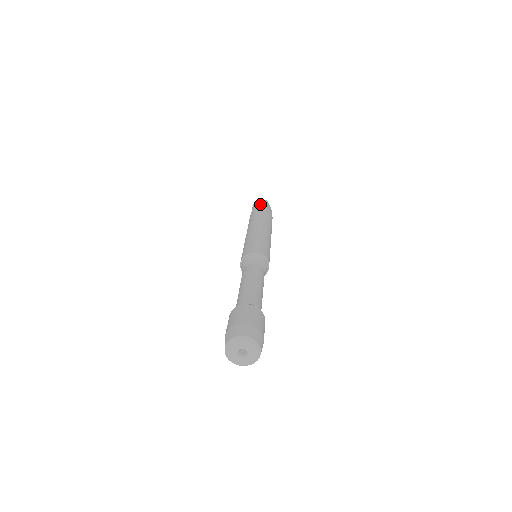
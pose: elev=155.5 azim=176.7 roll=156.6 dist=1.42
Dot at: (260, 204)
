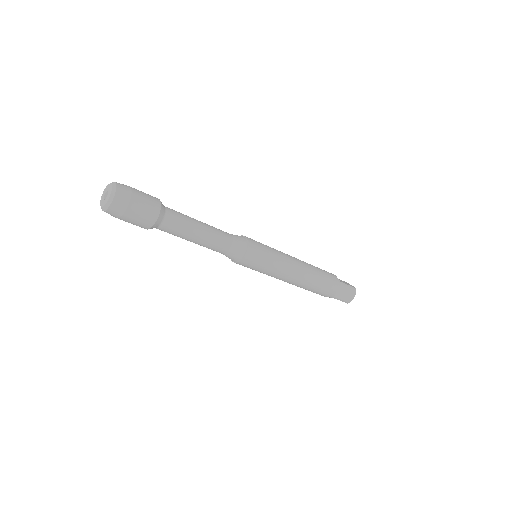
Dot at: occluded
